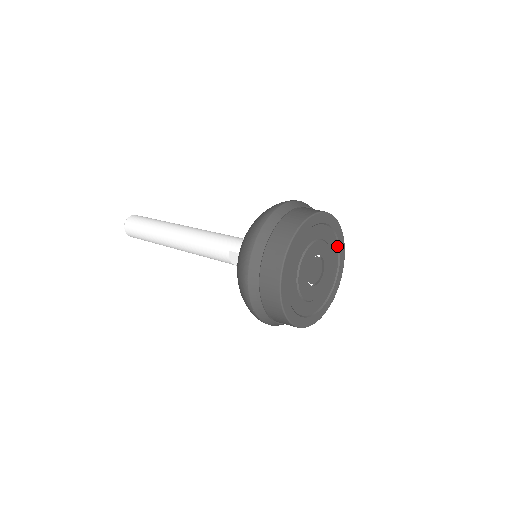
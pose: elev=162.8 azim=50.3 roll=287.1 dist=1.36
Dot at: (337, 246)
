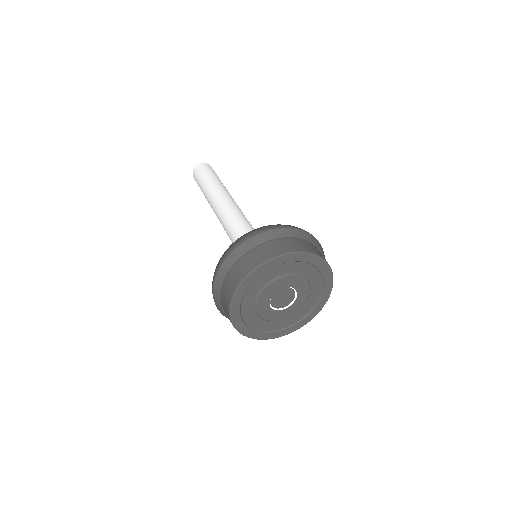
Dot at: (305, 263)
